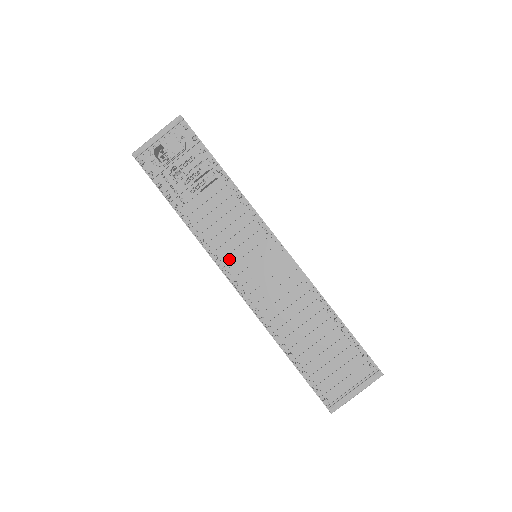
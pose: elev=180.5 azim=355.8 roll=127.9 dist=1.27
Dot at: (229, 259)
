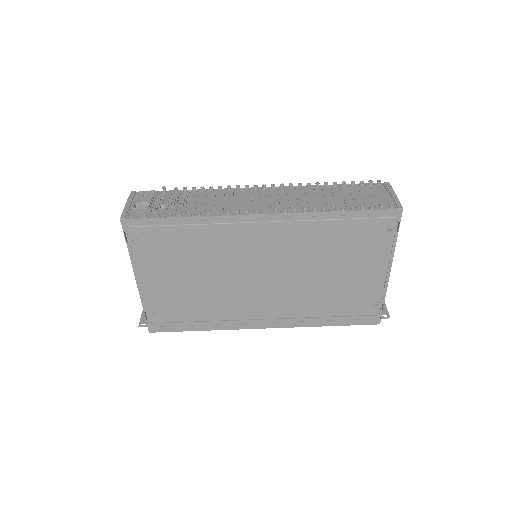
Dot at: occluded
